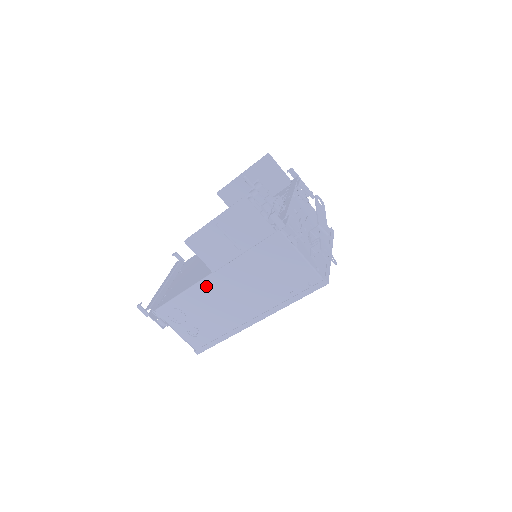
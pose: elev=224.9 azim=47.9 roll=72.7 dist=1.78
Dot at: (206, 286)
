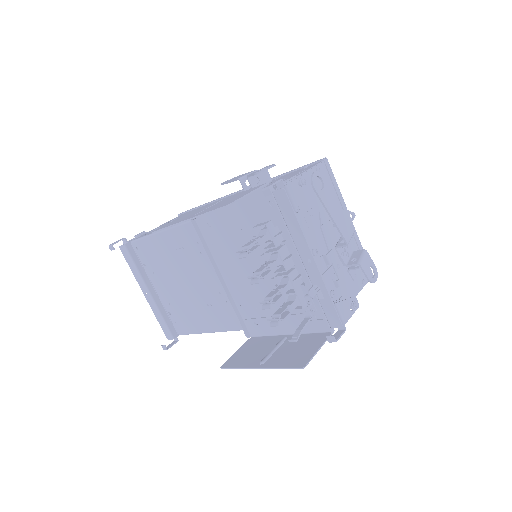
Dot at: occluded
